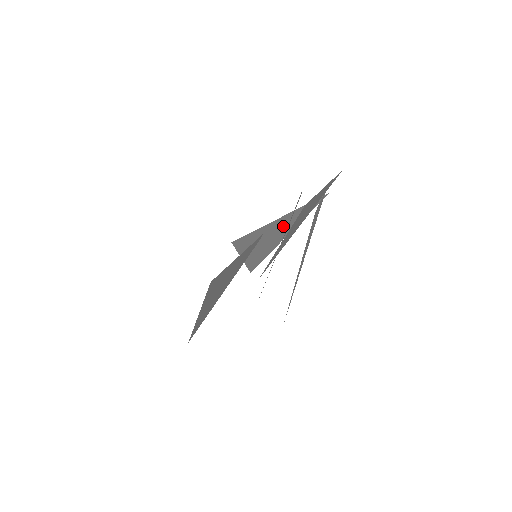
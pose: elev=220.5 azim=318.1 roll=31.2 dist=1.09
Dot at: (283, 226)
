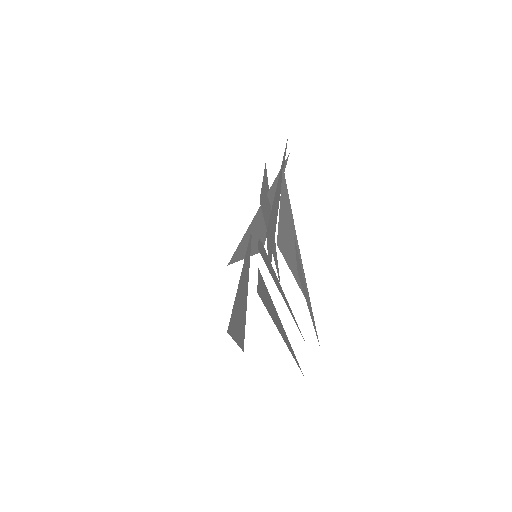
Dot at: occluded
